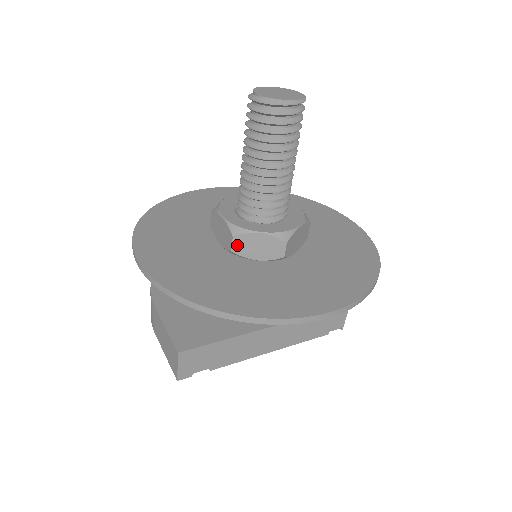
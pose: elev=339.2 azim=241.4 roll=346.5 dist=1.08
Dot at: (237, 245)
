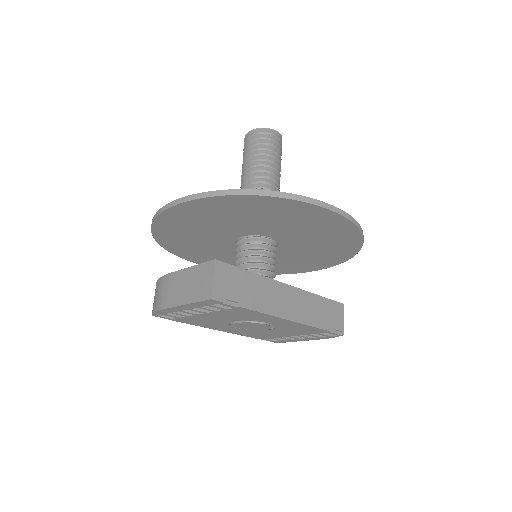
Dot at: occluded
